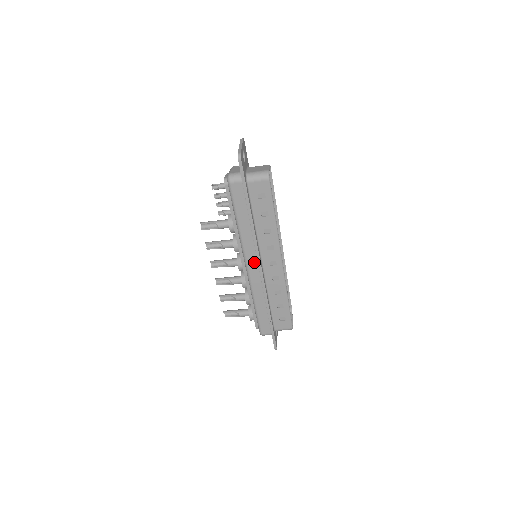
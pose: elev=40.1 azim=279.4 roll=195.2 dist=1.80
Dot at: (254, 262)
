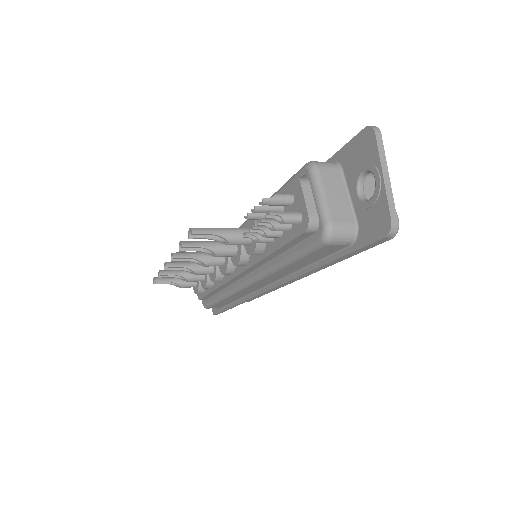
Dot at: (262, 284)
